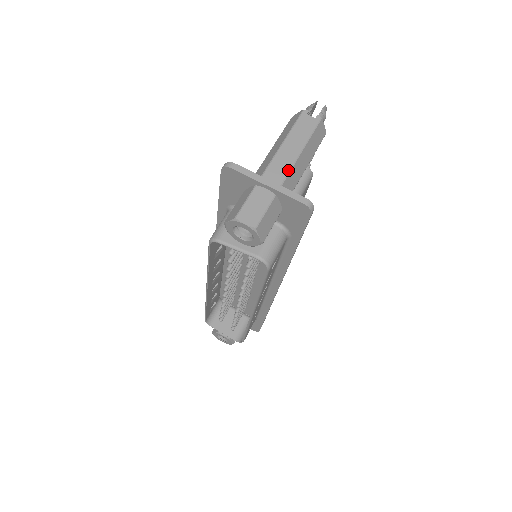
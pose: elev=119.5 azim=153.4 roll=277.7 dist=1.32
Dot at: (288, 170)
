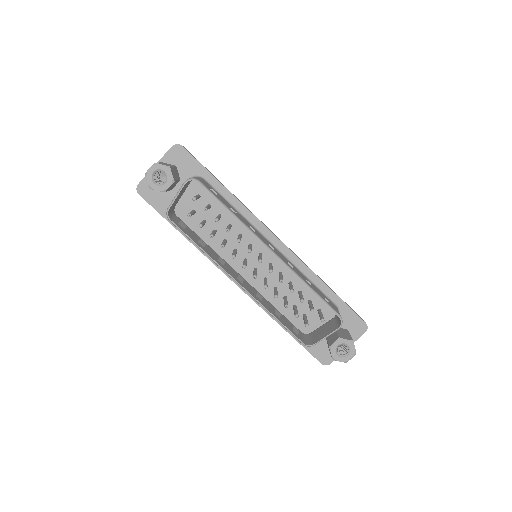
Dot at: occluded
